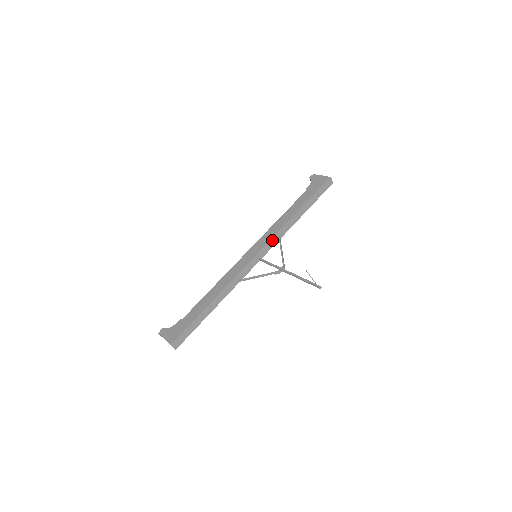
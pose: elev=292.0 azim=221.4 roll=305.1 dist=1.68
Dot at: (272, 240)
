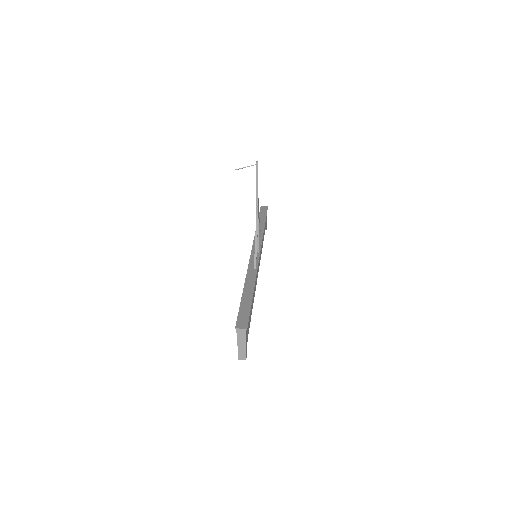
Dot at: occluded
